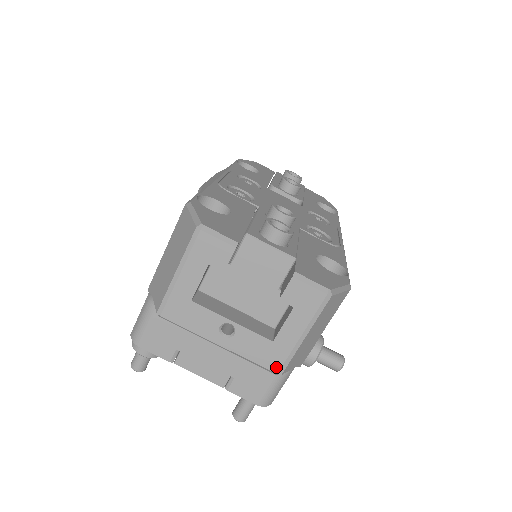
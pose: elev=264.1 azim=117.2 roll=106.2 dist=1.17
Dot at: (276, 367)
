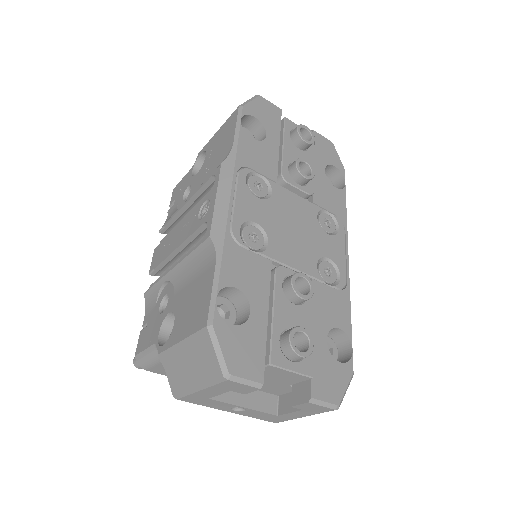
Dot at: (276, 421)
